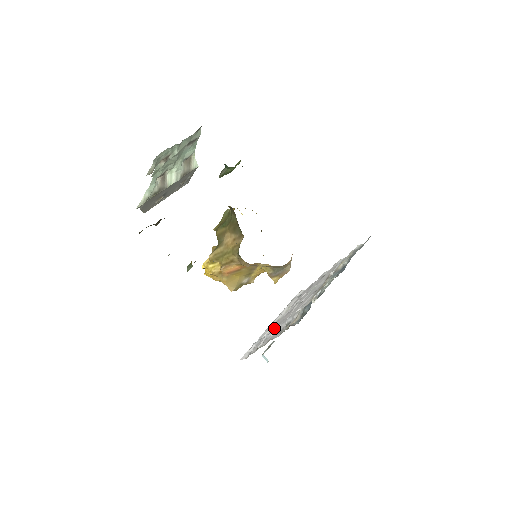
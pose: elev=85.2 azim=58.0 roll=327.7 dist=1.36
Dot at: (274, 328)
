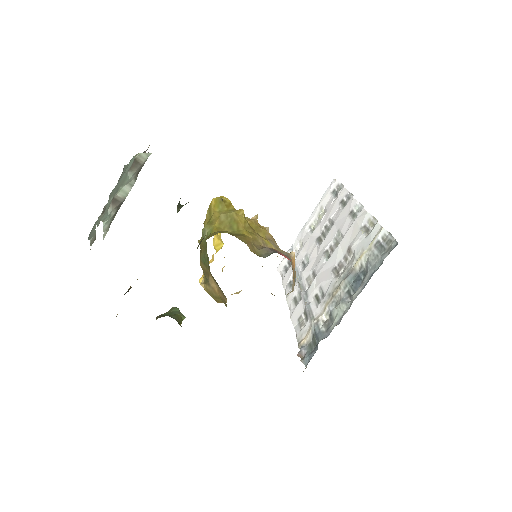
Dot at: (302, 259)
